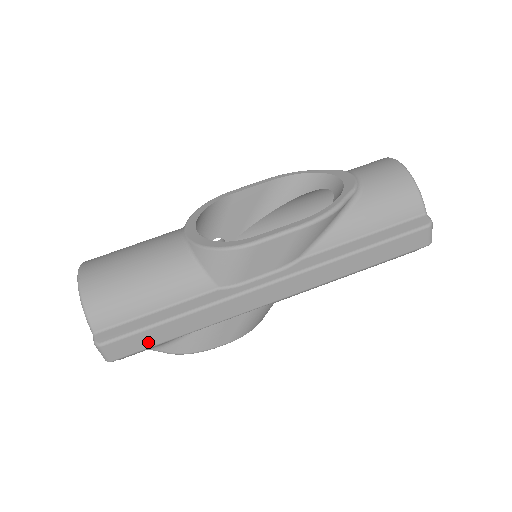
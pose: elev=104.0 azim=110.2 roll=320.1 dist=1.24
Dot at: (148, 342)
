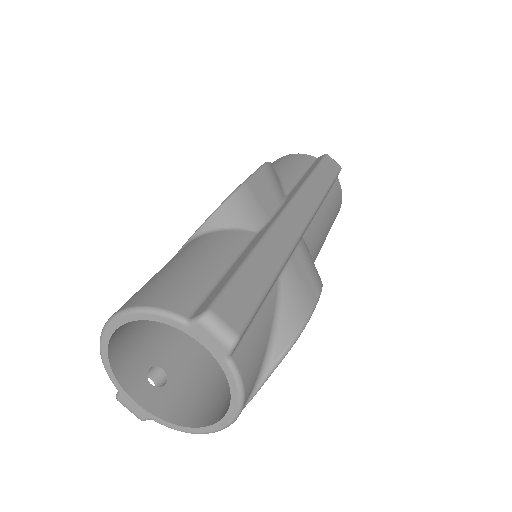
Dot at: (252, 293)
